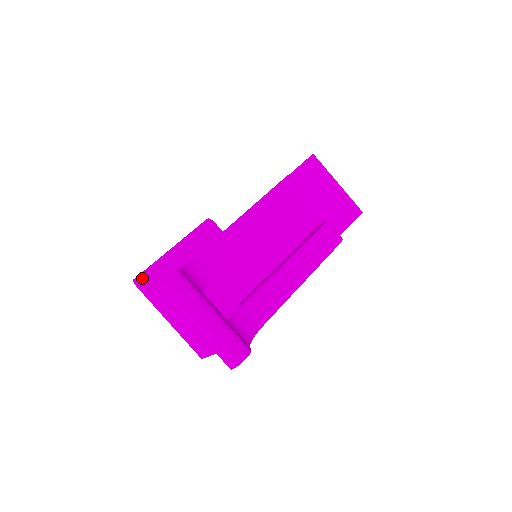
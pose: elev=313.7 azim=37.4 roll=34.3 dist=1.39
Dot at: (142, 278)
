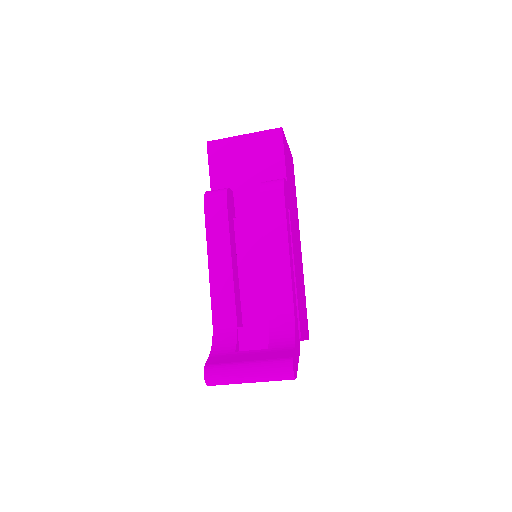
Dot at: occluded
